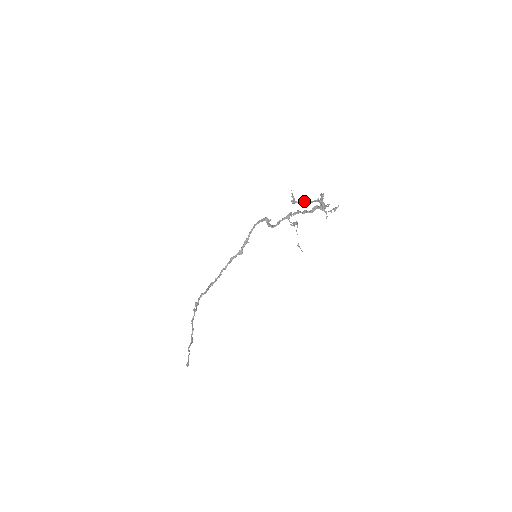
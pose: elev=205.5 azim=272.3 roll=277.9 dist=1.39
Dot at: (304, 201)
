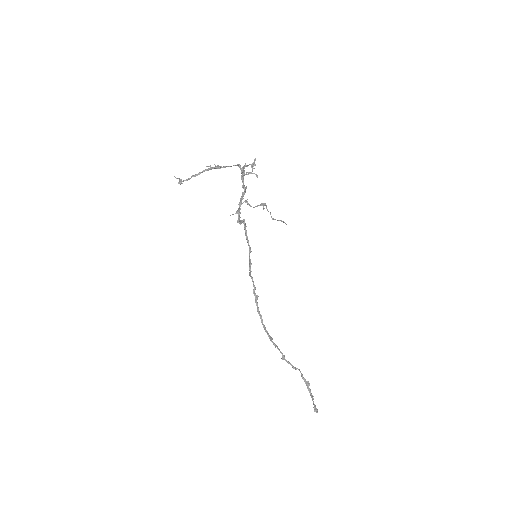
Dot at: (192, 176)
